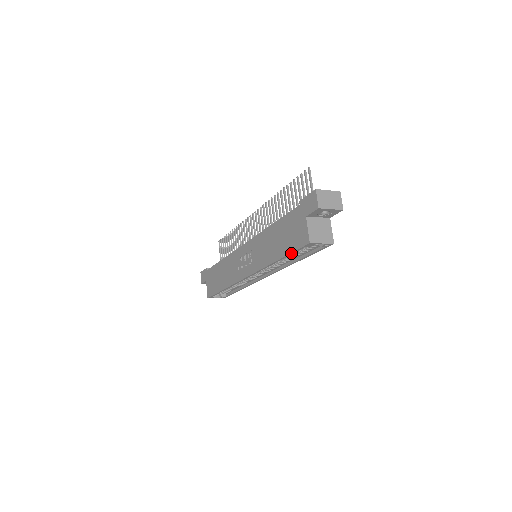
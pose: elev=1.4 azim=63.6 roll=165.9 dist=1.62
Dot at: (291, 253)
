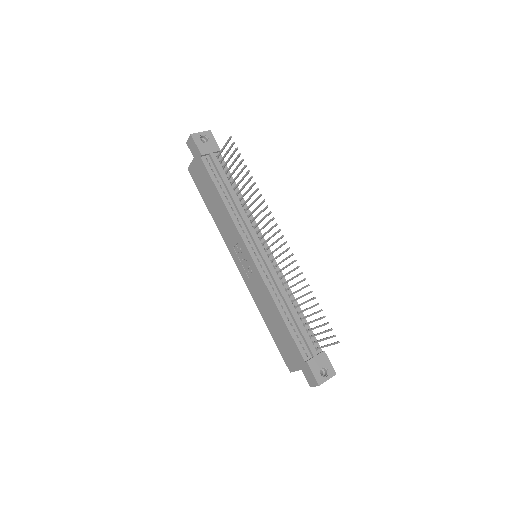
Dot at: (277, 345)
